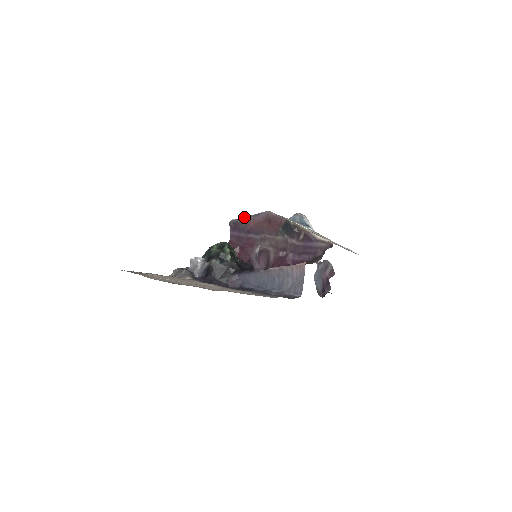
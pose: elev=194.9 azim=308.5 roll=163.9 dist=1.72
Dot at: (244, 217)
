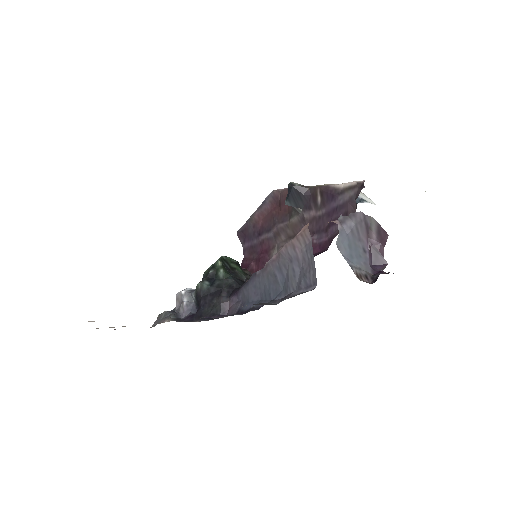
Dot at: (250, 216)
